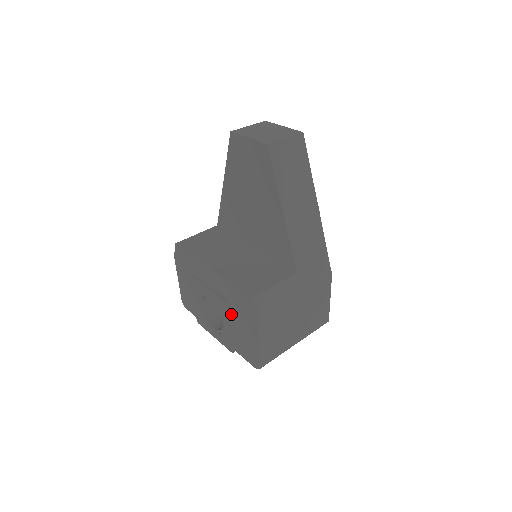
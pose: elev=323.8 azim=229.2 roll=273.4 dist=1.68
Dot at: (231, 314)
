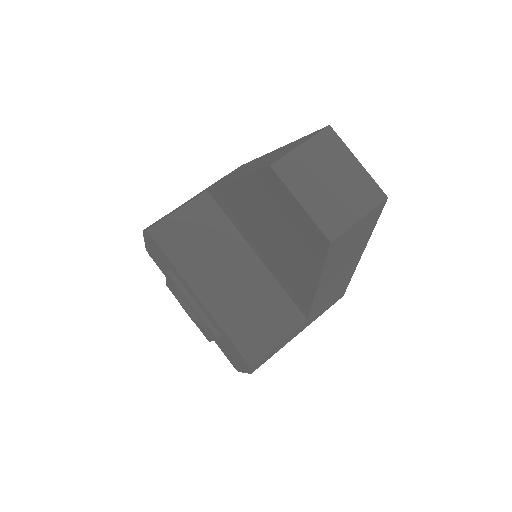
Dot at: occluded
